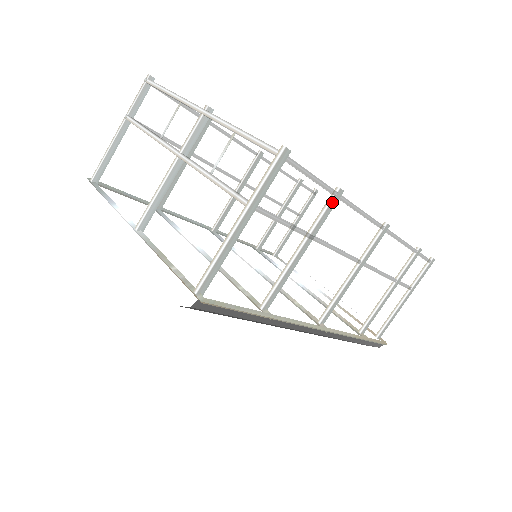
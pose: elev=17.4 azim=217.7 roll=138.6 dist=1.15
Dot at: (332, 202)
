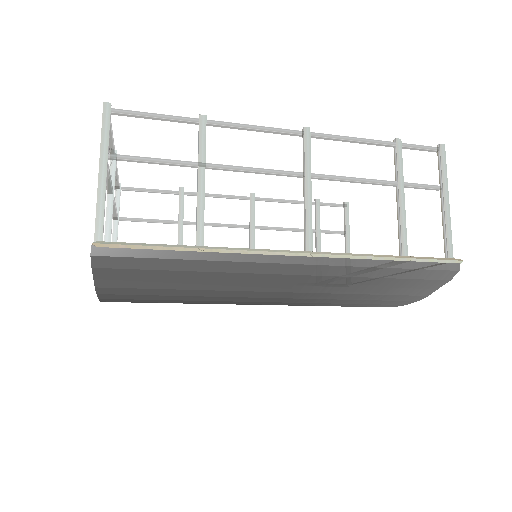
Dot at: (200, 128)
